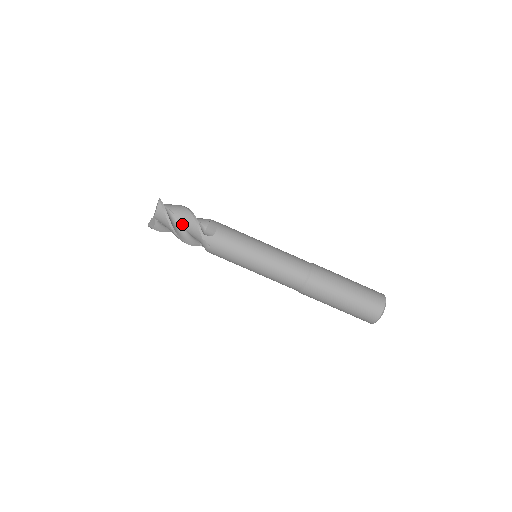
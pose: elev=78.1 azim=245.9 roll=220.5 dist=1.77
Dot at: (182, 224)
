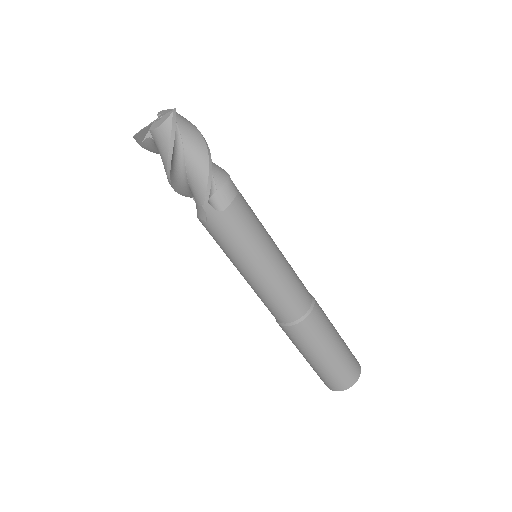
Dot at: (186, 167)
